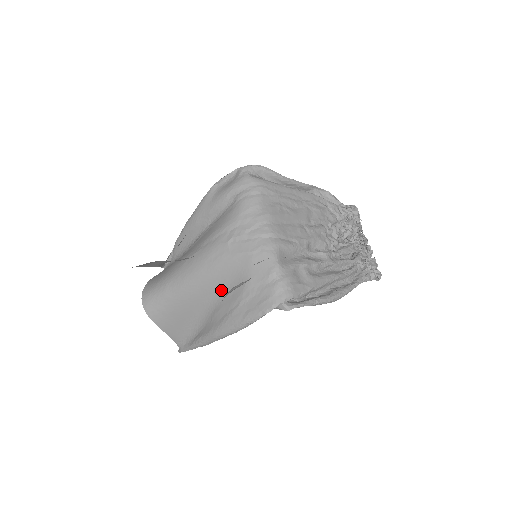
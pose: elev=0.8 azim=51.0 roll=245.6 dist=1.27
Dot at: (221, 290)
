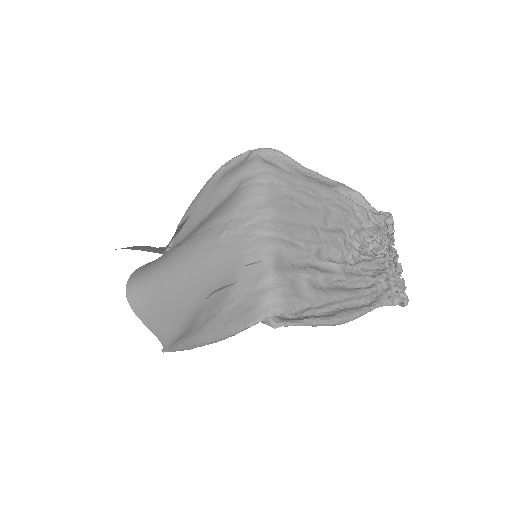
Dot at: (207, 290)
